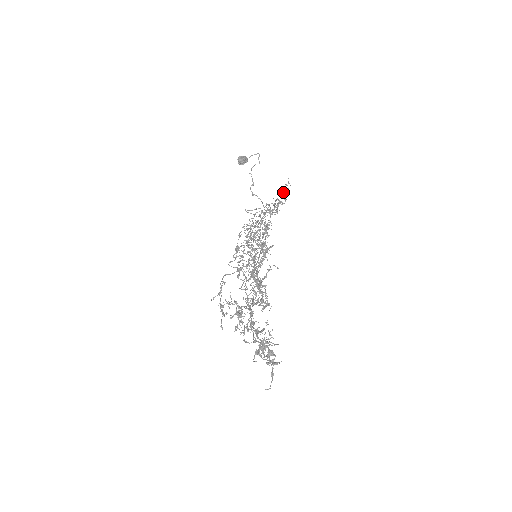
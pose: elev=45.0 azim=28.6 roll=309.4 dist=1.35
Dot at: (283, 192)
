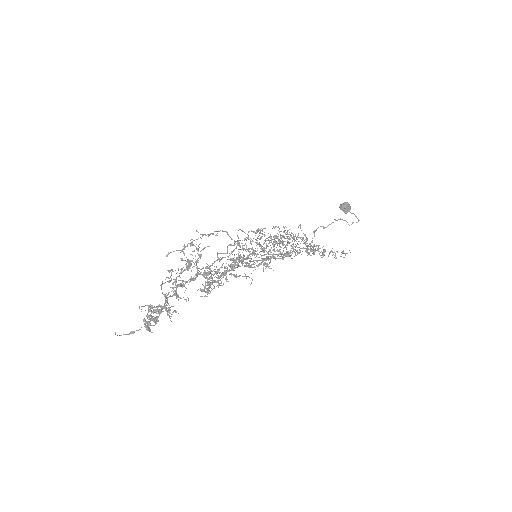
Dot at: occluded
